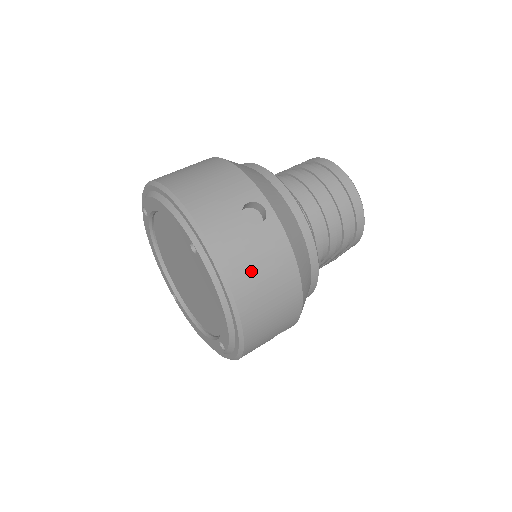
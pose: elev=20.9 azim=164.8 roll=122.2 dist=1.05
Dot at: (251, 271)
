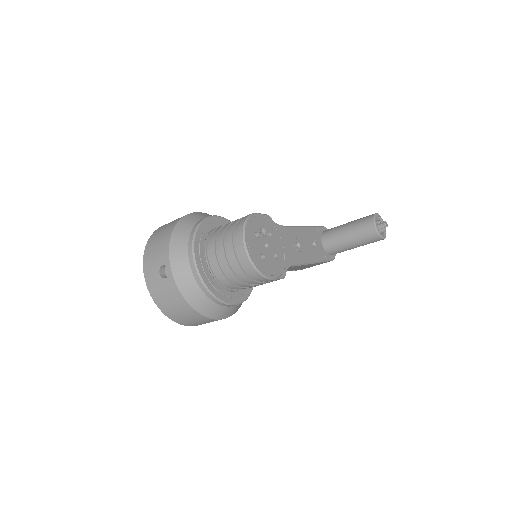
Dot at: (163, 299)
